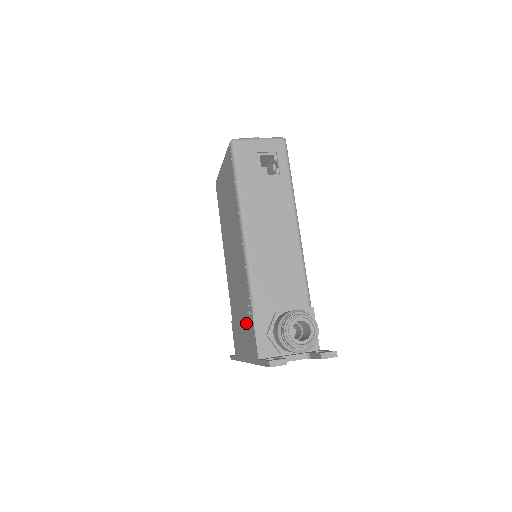
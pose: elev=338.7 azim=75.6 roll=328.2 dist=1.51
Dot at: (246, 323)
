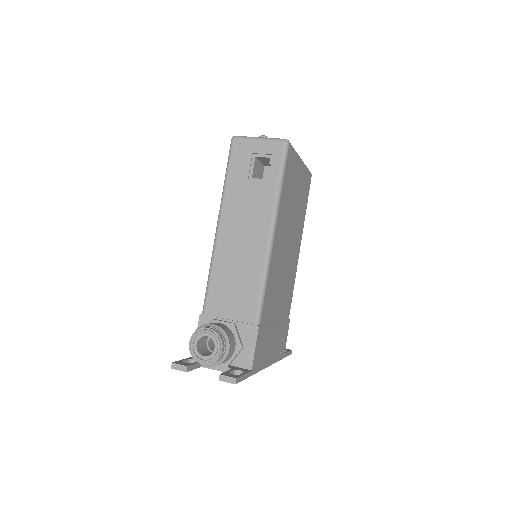
Dot at: occluded
